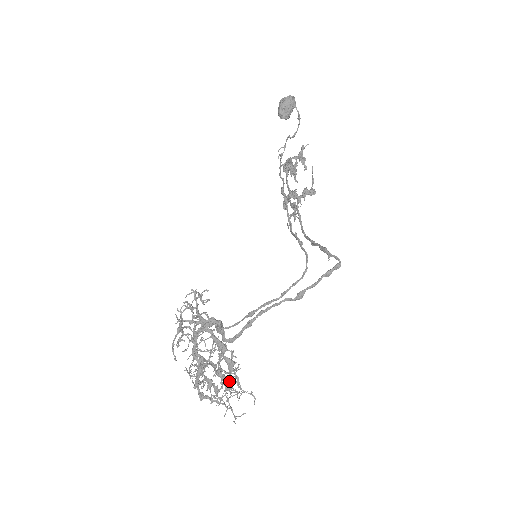
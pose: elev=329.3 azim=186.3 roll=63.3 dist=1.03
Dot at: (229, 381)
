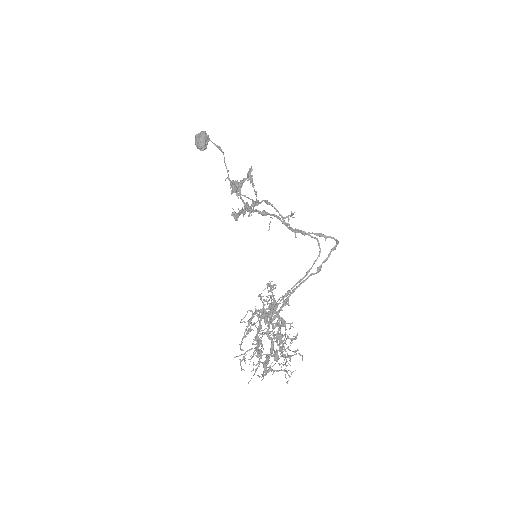
Dot at: occluded
